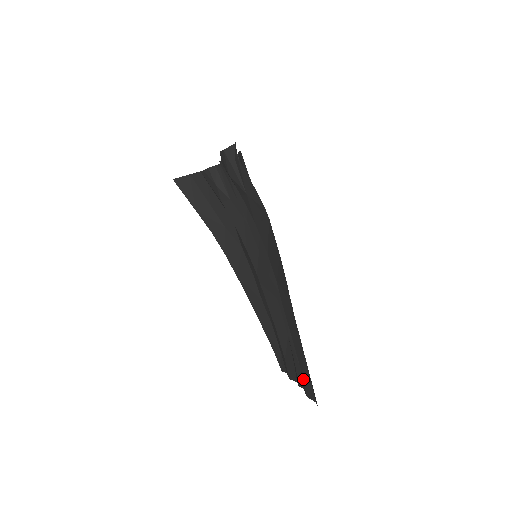
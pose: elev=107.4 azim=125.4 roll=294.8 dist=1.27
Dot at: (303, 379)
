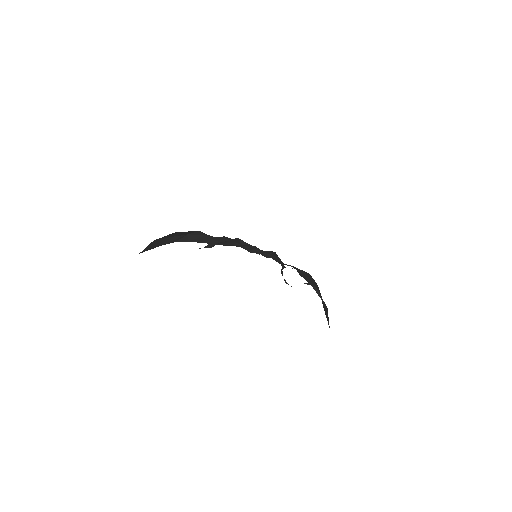
Dot at: occluded
